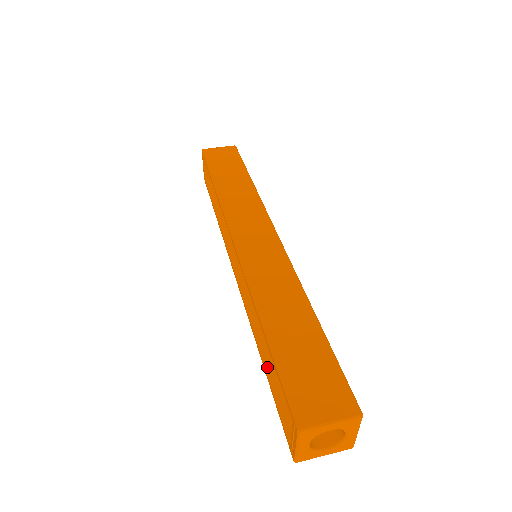
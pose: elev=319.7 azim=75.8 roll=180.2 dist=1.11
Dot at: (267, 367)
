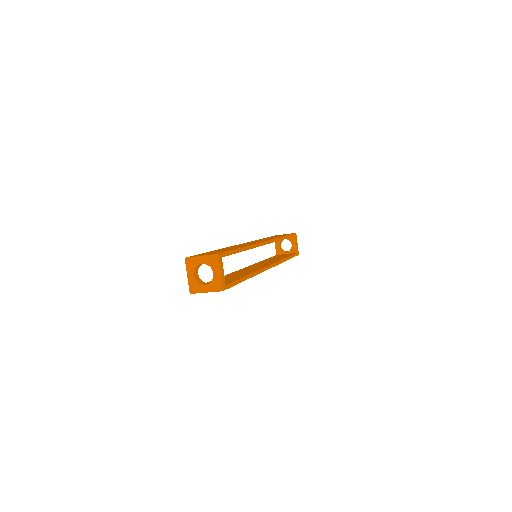
Dot at: occluded
